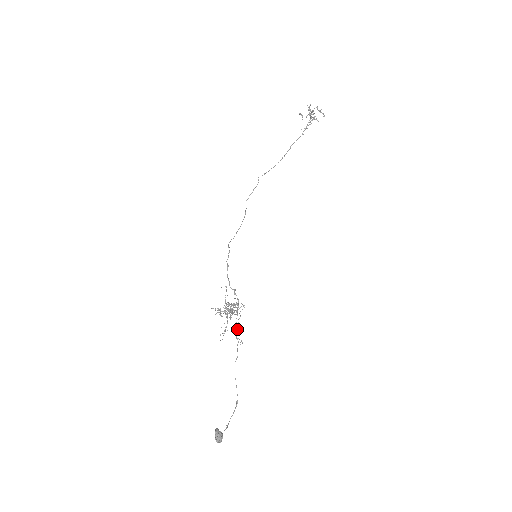
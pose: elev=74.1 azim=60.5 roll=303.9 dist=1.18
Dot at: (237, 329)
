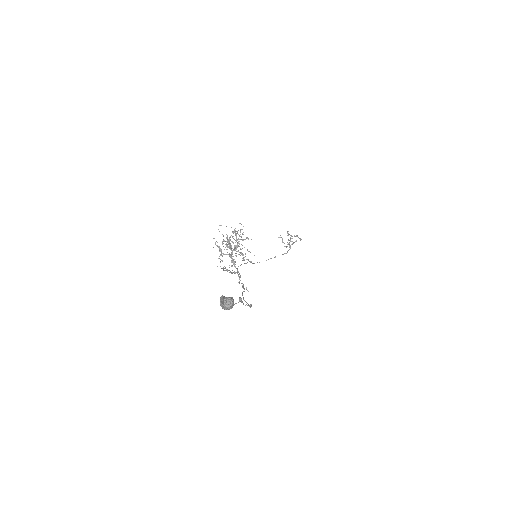
Dot at: (243, 260)
